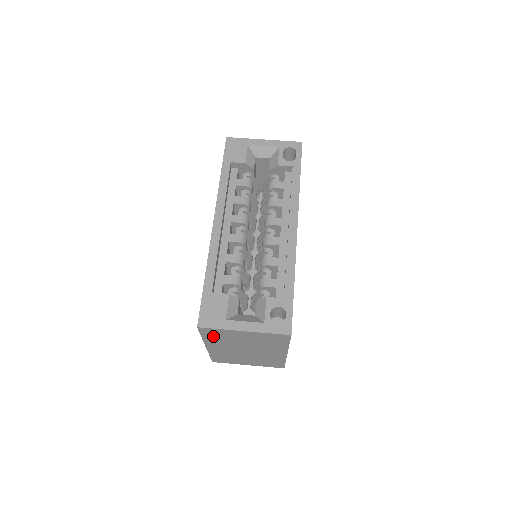
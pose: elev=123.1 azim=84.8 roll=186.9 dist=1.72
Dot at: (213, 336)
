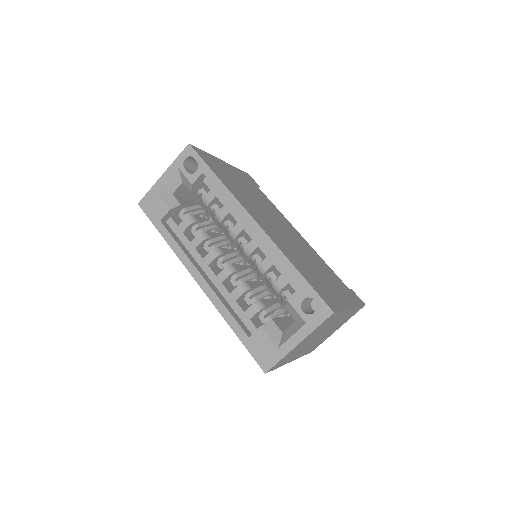
Dot at: occluded
